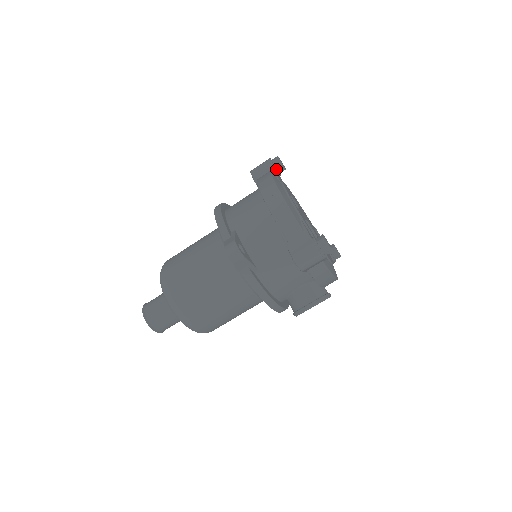
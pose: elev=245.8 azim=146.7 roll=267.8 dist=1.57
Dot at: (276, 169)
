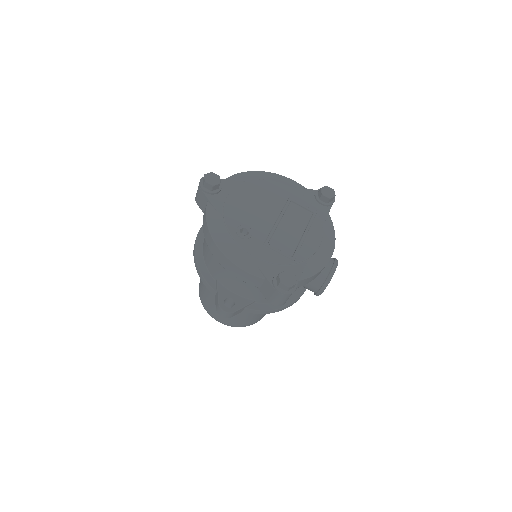
Dot at: (211, 193)
